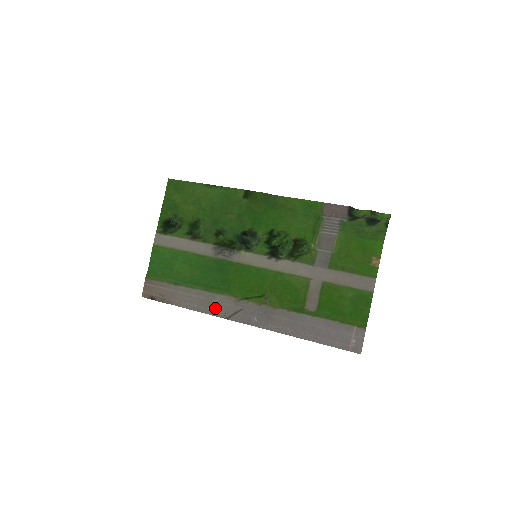
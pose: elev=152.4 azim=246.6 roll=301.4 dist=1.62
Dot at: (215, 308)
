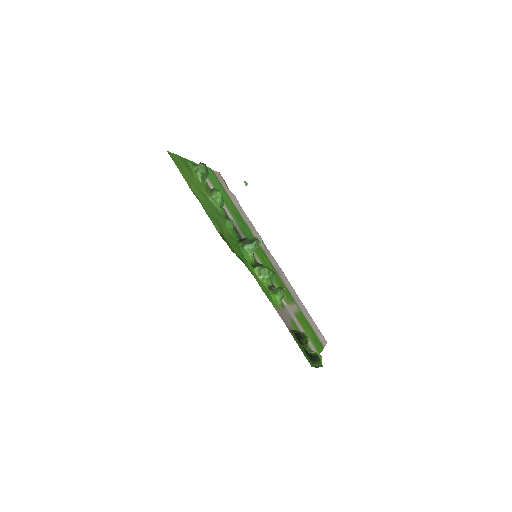
Dot at: (256, 233)
